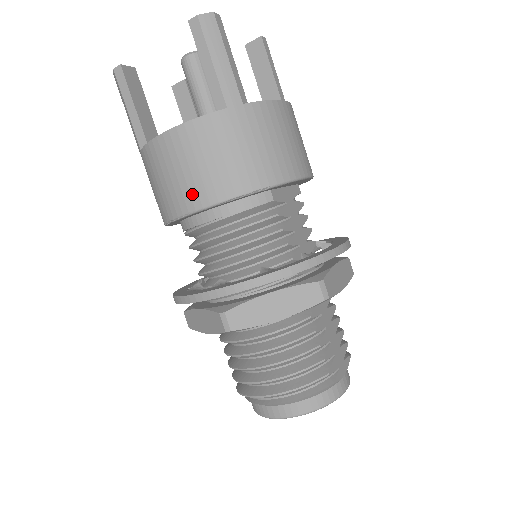
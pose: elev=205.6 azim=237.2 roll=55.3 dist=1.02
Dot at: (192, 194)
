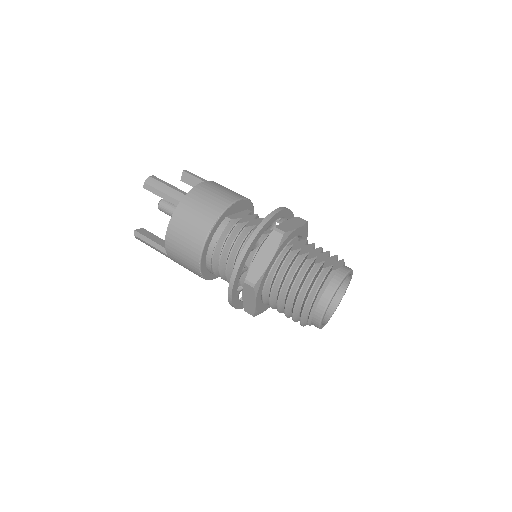
Dot at: (194, 246)
